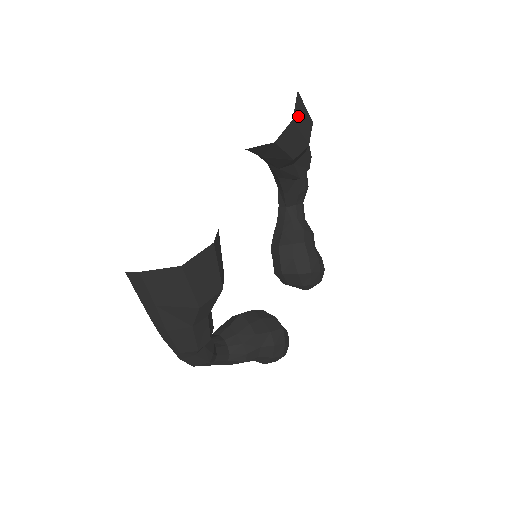
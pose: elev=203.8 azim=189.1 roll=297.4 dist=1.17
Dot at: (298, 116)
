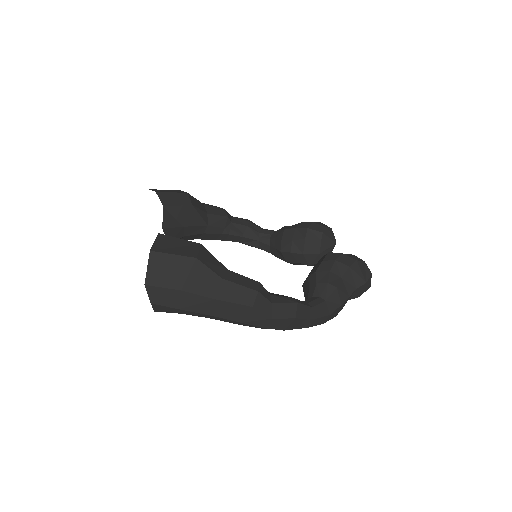
Dot at: (161, 191)
